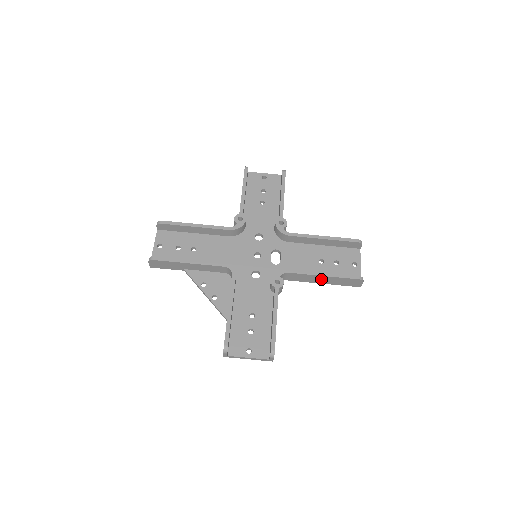
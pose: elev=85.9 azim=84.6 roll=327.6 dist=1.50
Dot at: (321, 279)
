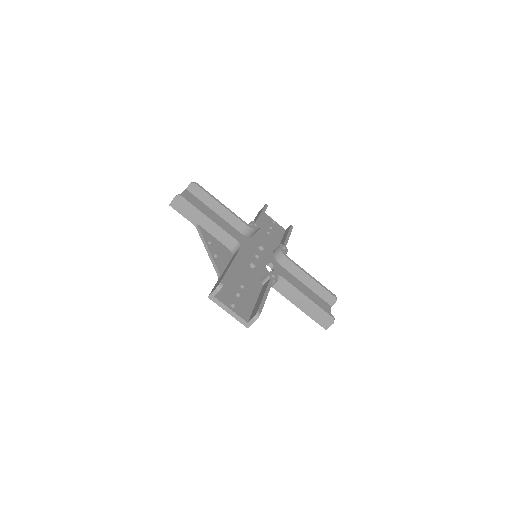
Dot at: (302, 301)
